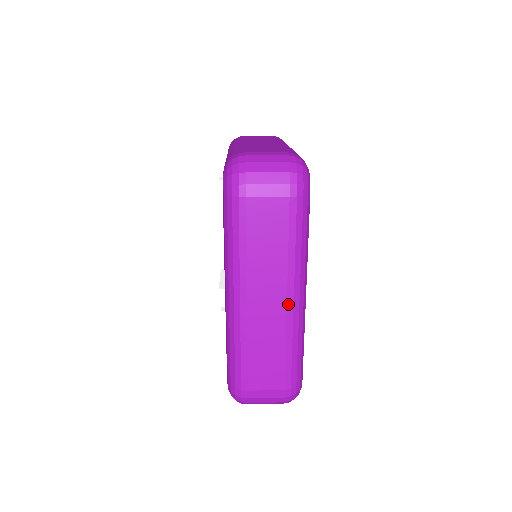
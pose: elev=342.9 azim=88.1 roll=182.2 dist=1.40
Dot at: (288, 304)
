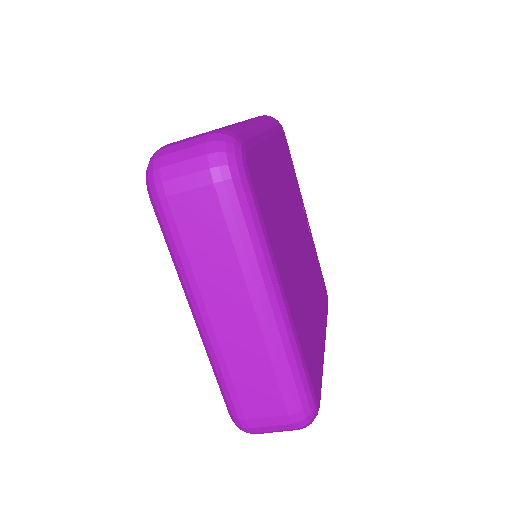
Dot at: occluded
